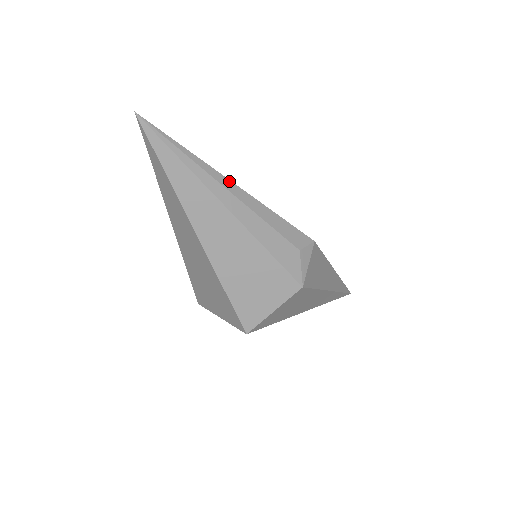
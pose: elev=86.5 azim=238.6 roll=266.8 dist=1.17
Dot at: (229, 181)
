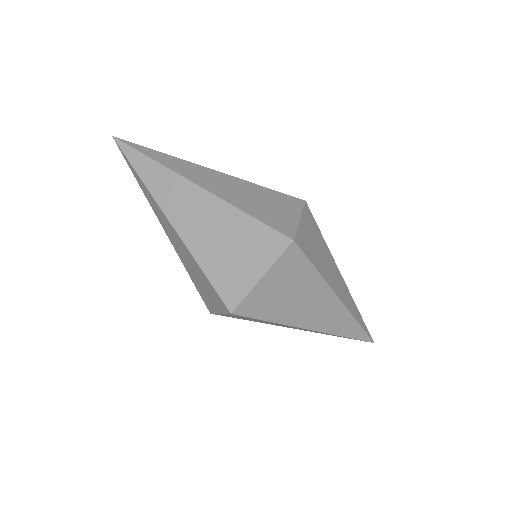
Dot at: occluded
